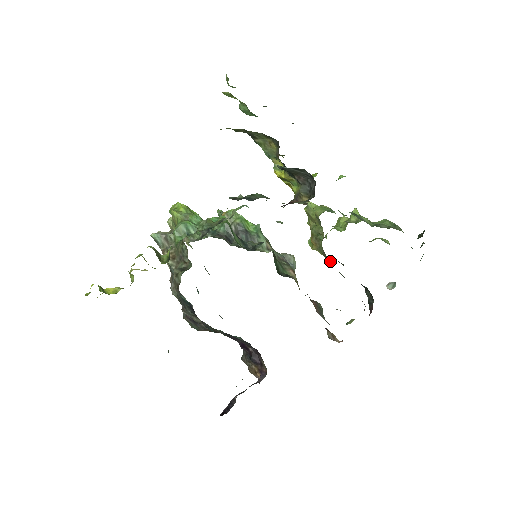
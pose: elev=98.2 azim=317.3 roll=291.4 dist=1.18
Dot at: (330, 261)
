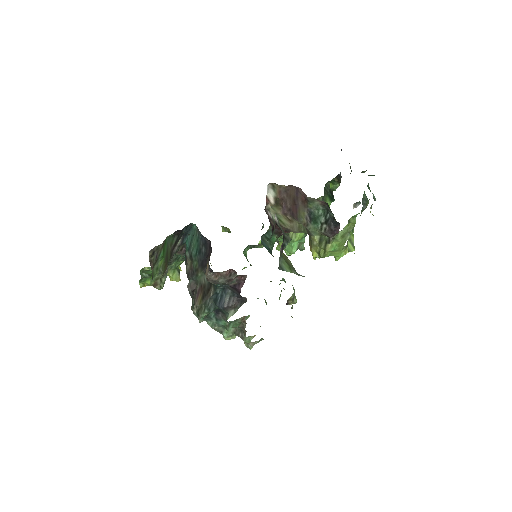
Dot at: (314, 237)
